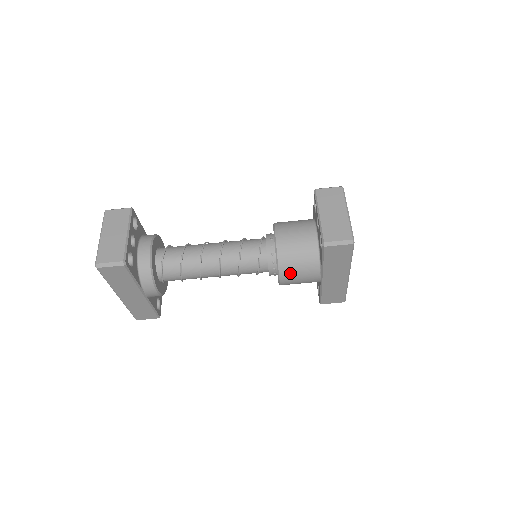
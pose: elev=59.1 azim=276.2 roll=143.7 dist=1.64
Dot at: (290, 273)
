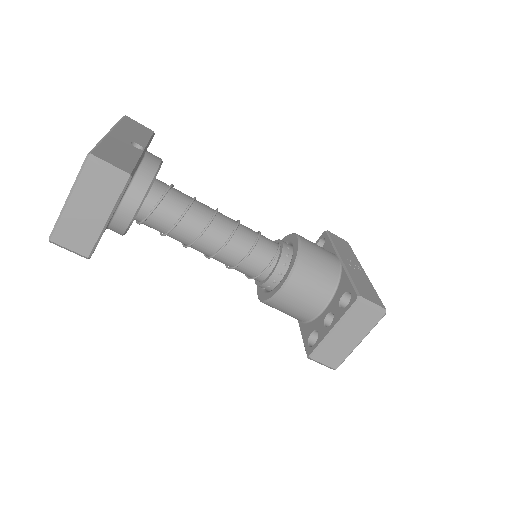
Dot at: occluded
